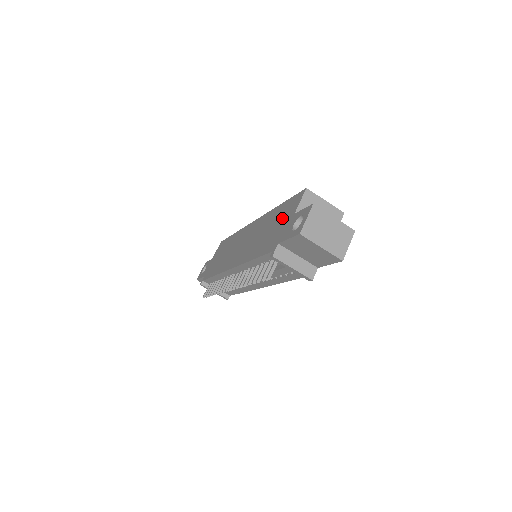
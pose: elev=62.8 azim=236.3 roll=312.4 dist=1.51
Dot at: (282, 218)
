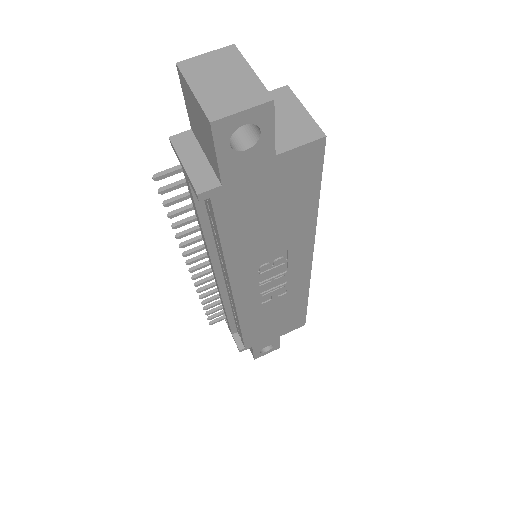
Dot at: occluded
